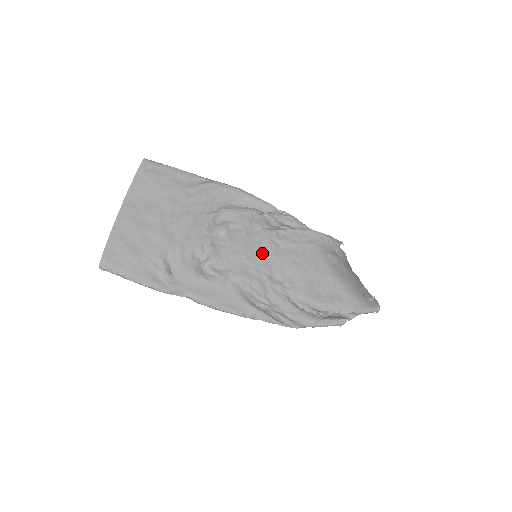
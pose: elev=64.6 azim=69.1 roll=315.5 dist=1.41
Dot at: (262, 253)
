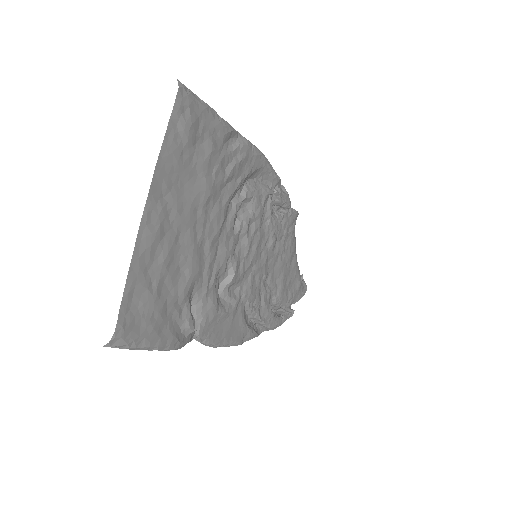
Dot at: (266, 254)
